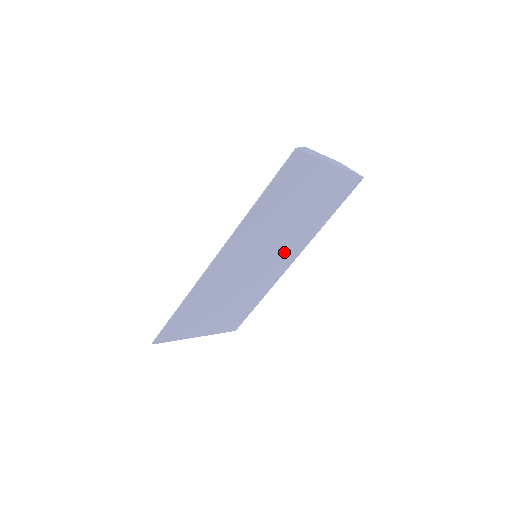
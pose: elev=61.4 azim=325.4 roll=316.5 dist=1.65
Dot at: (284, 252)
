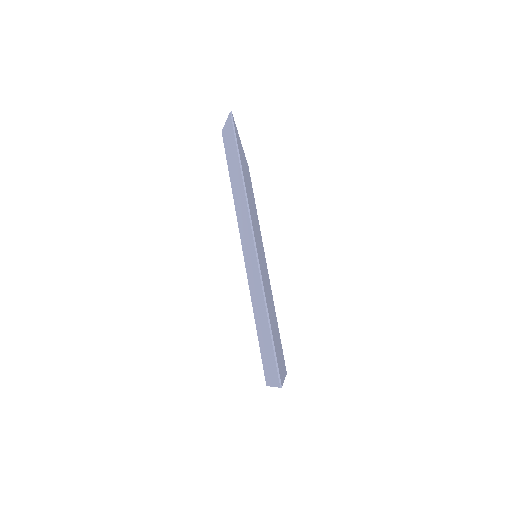
Dot at: (262, 249)
